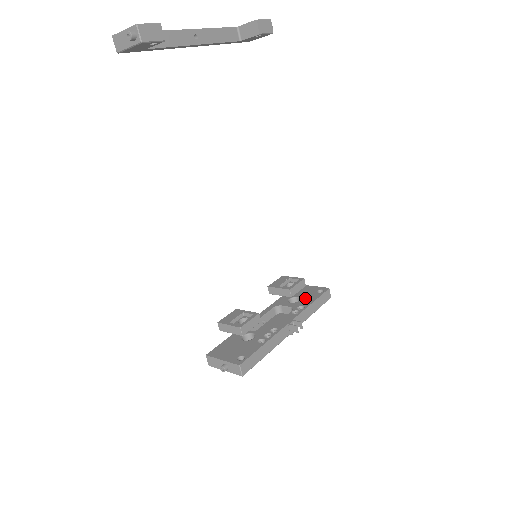
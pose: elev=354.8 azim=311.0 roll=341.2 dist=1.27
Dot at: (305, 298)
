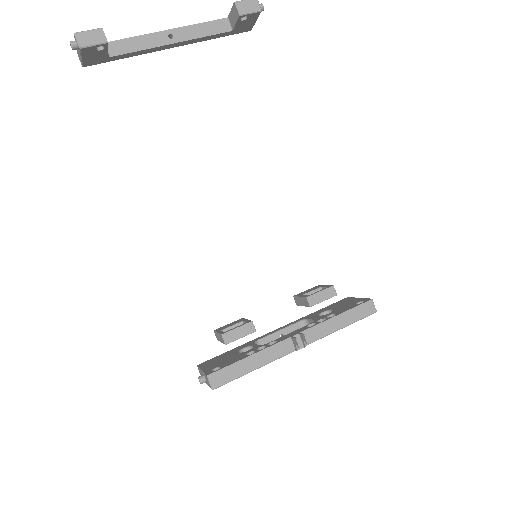
Dot at: (336, 310)
